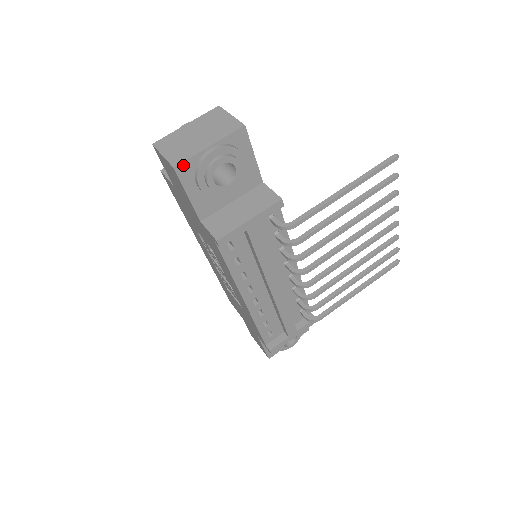
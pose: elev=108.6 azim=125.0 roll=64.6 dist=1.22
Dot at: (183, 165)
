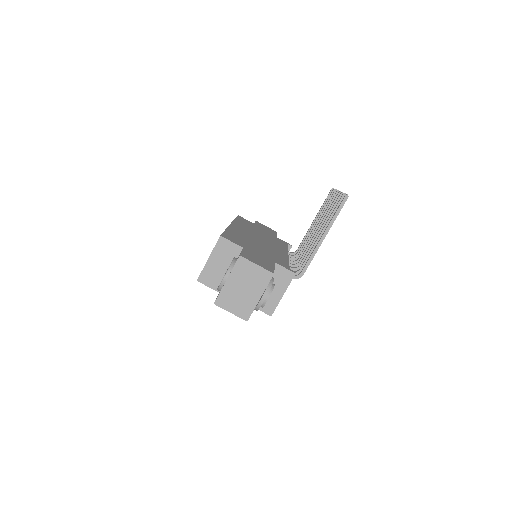
Dot at: (250, 315)
